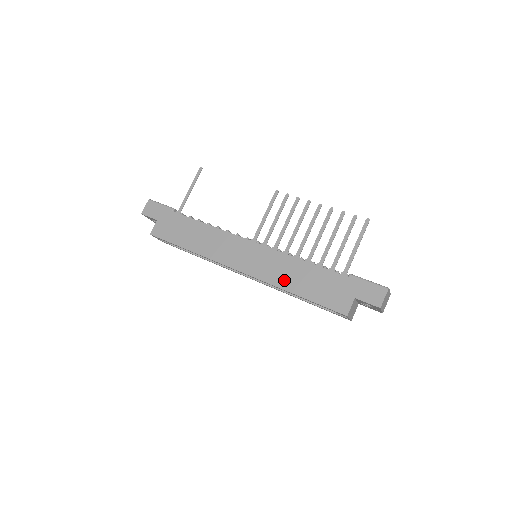
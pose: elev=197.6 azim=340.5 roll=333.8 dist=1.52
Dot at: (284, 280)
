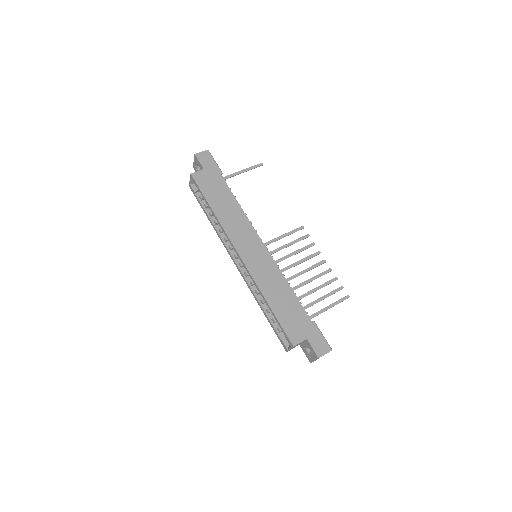
Dot at: (268, 289)
